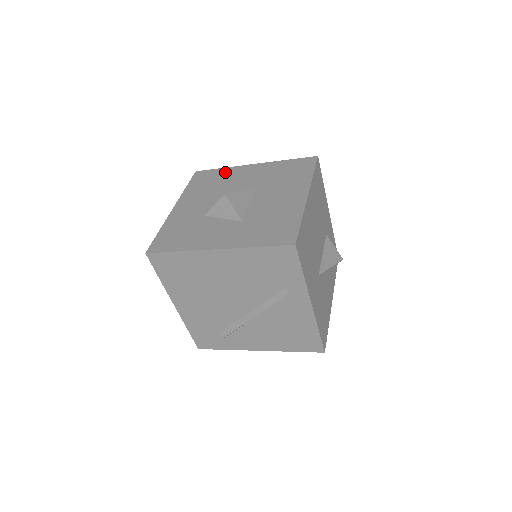
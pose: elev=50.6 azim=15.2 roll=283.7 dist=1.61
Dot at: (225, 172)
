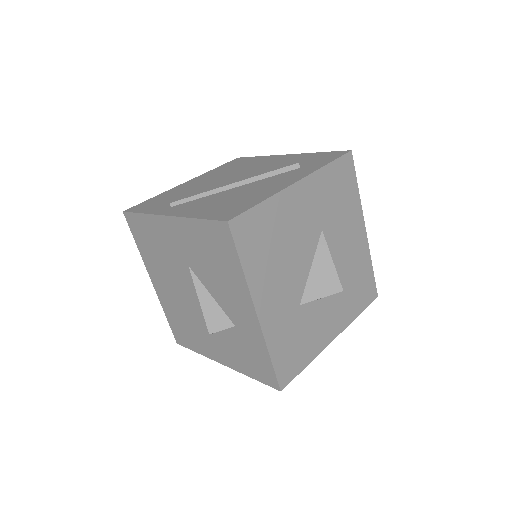
Dot at: (274, 212)
